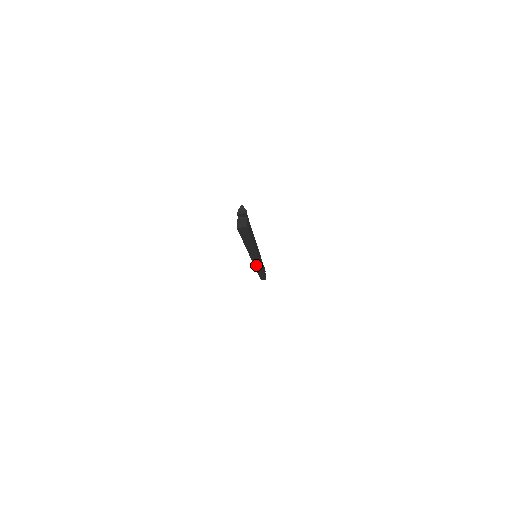
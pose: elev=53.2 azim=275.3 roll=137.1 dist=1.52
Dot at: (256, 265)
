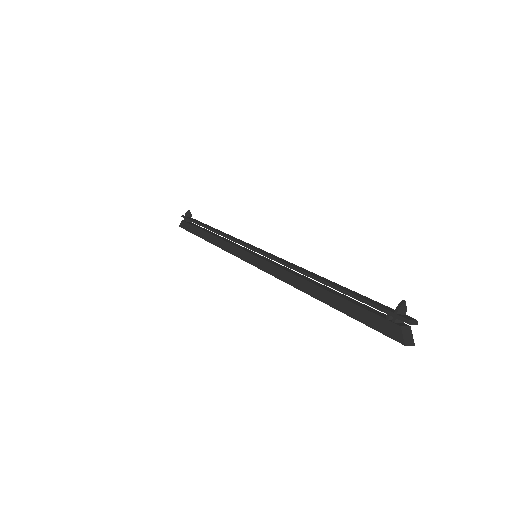
Dot at: (240, 257)
